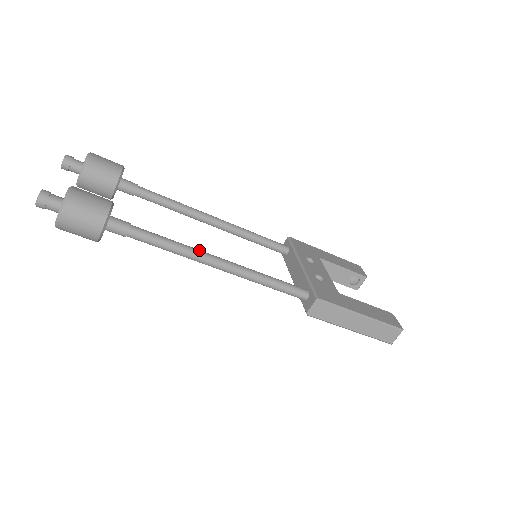
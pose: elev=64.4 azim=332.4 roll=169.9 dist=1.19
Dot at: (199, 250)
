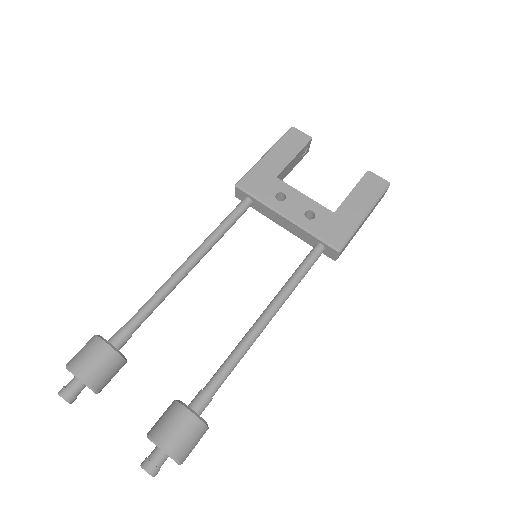
Dot at: (251, 334)
